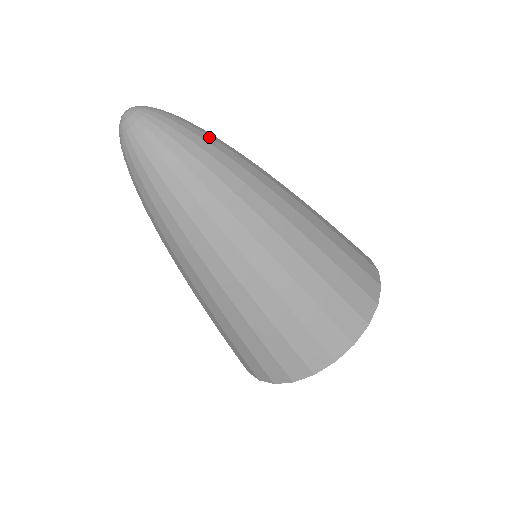
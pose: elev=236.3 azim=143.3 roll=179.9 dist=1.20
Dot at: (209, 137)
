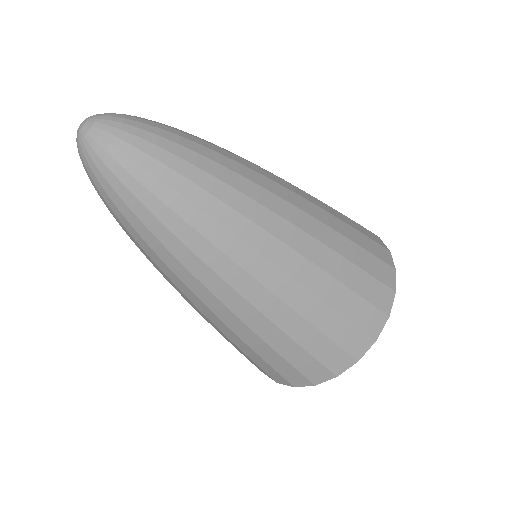
Dot at: (186, 140)
